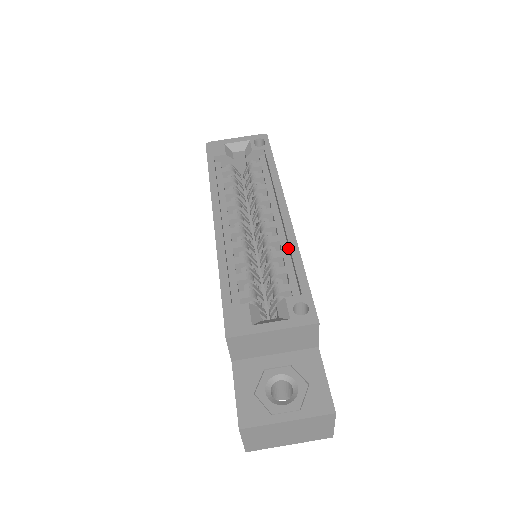
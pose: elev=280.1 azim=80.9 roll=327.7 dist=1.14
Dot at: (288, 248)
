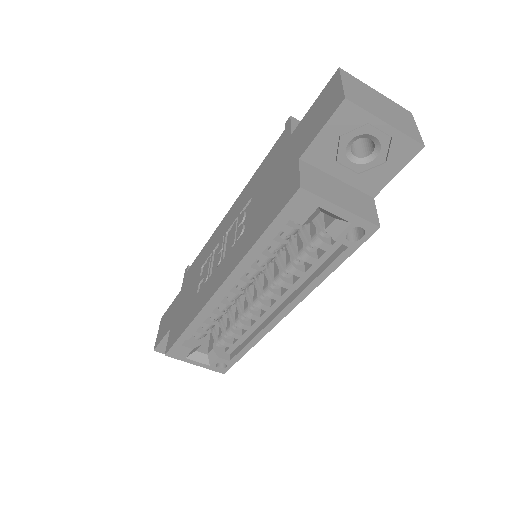
Dot at: (256, 328)
